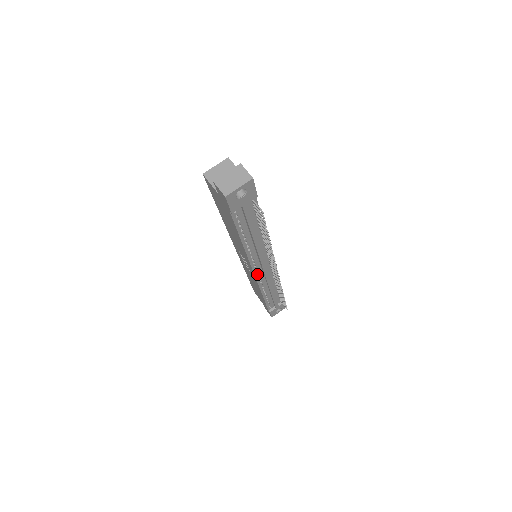
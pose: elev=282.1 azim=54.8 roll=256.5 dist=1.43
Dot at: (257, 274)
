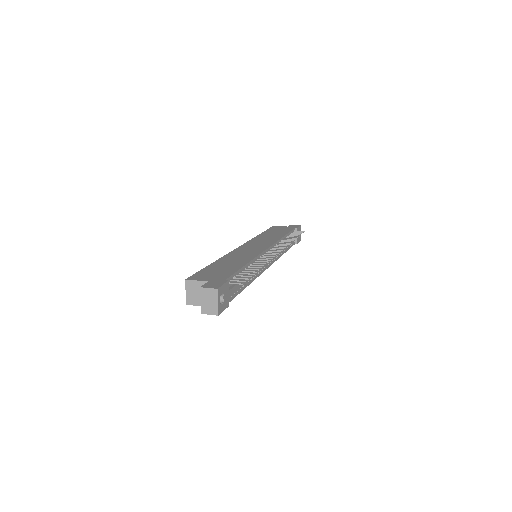
Dot at: (270, 264)
